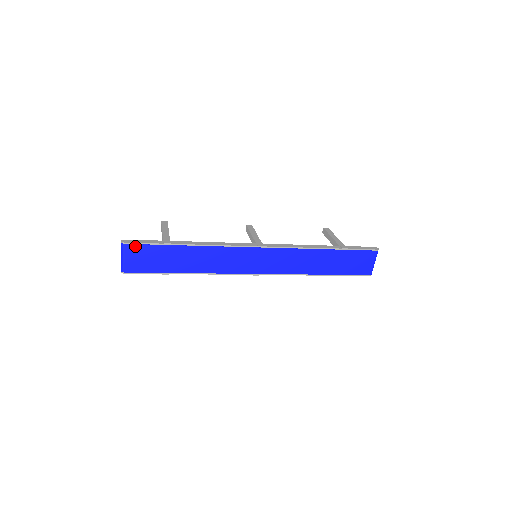
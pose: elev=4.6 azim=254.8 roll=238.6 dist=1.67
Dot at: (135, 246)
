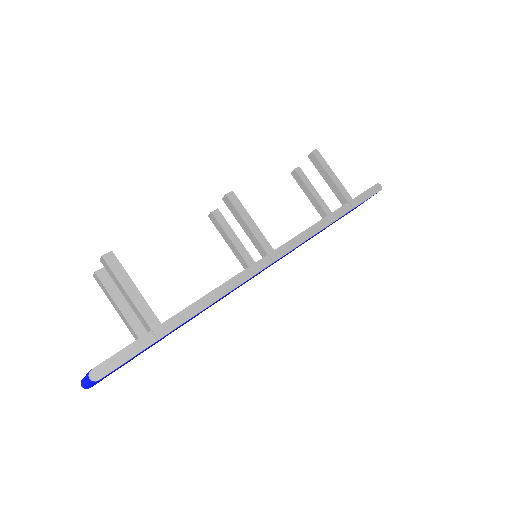
Dot at: occluded
